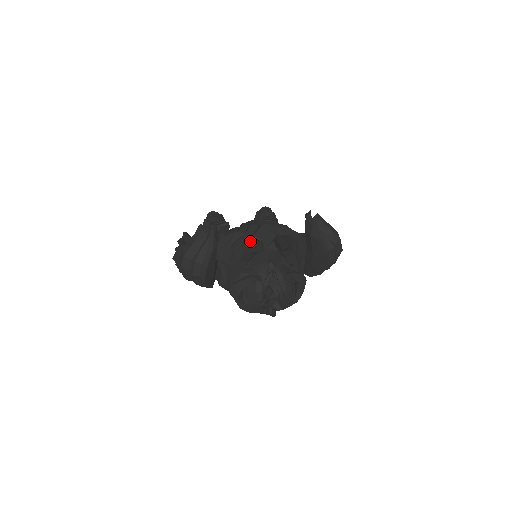
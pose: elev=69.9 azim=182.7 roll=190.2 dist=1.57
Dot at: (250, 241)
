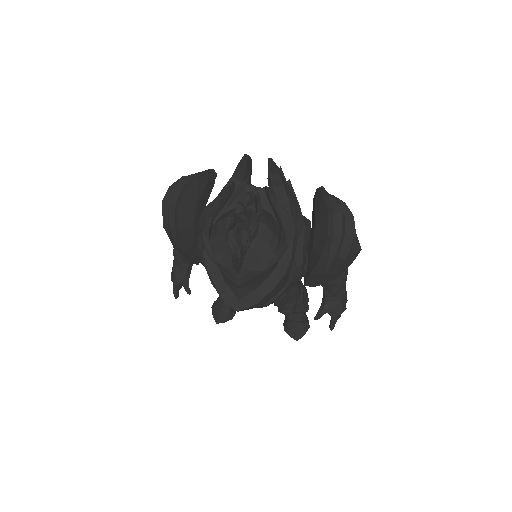
Dot at: occluded
